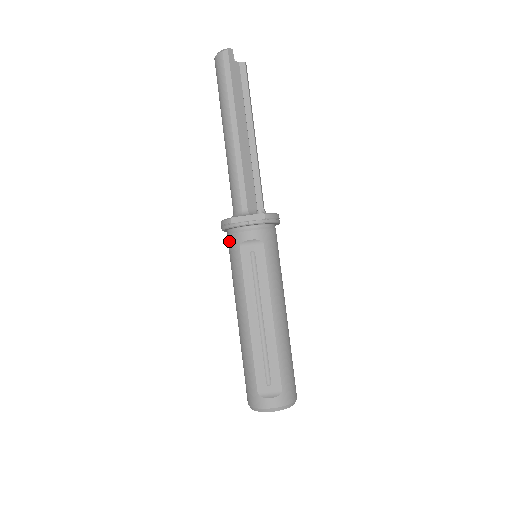
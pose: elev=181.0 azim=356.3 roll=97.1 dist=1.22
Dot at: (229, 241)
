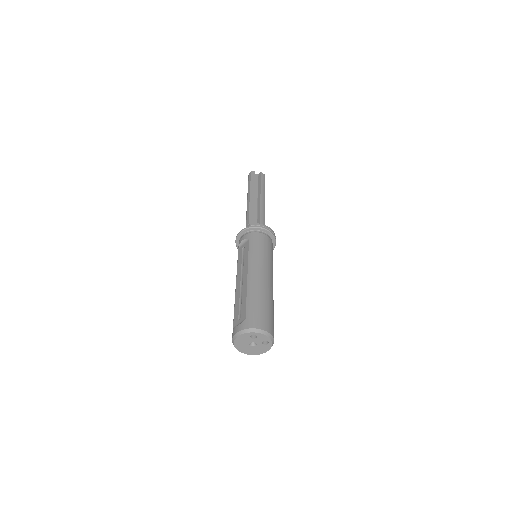
Dot at: occluded
